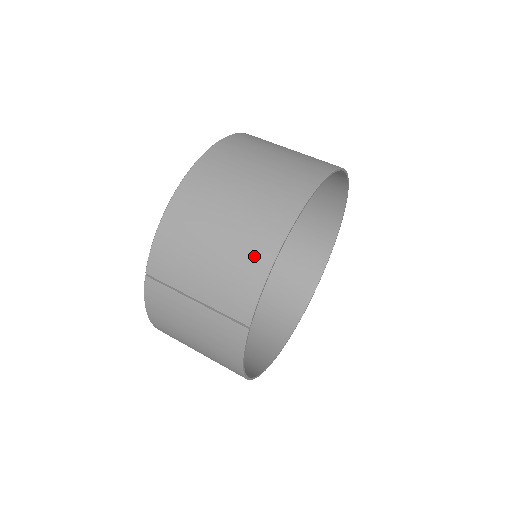
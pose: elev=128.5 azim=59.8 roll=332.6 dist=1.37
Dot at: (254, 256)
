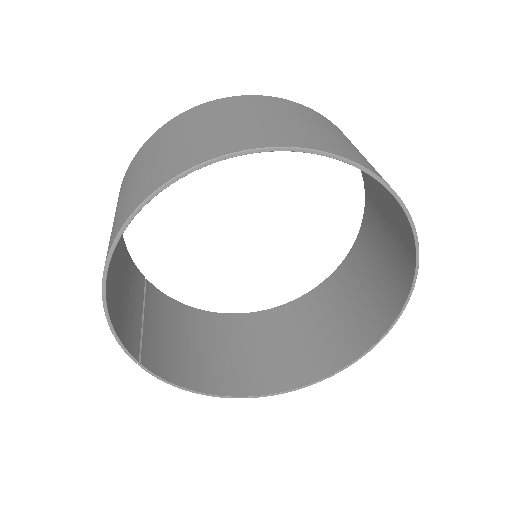
Dot at: occluded
